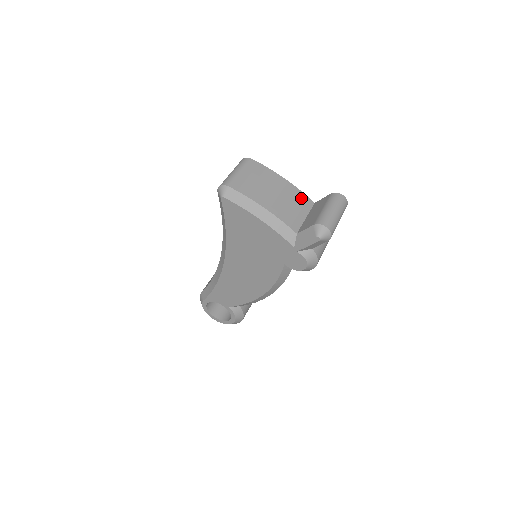
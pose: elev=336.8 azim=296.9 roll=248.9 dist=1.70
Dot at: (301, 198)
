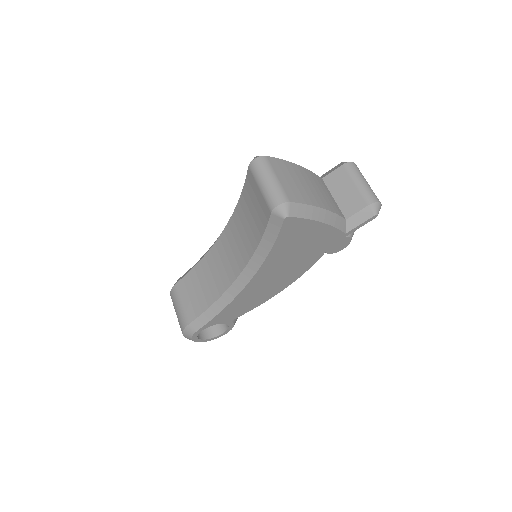
Dot at: (318, 180)
